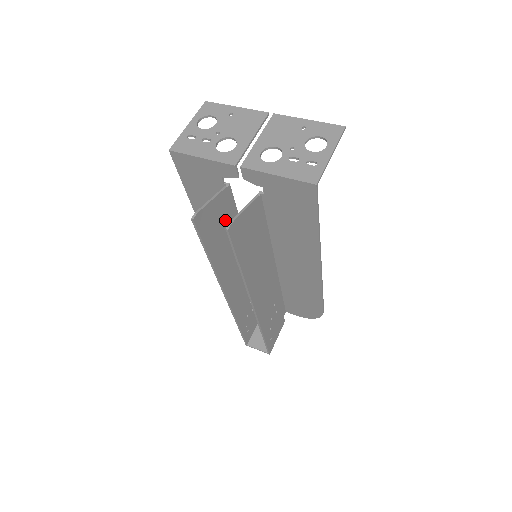
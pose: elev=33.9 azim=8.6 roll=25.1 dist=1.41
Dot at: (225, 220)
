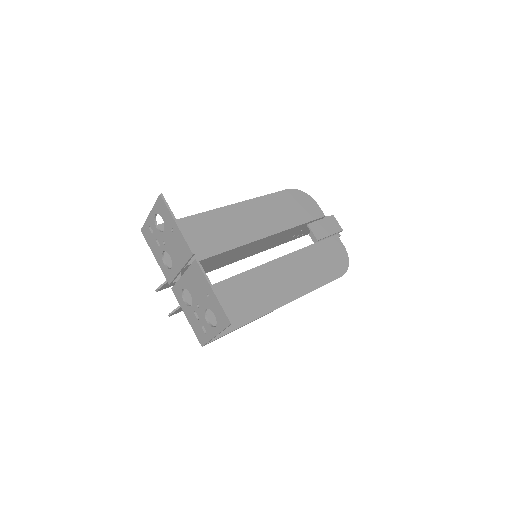
Dot at: occluded
